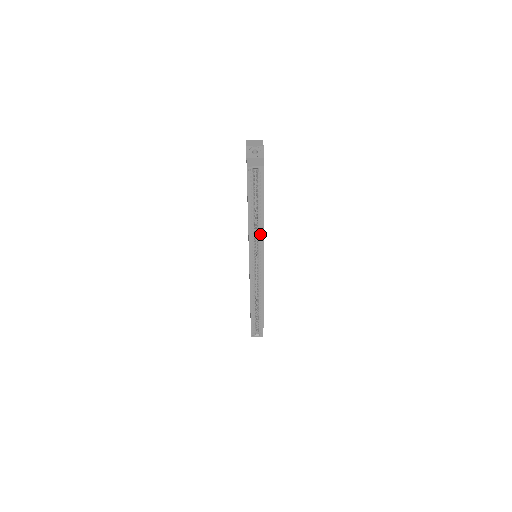
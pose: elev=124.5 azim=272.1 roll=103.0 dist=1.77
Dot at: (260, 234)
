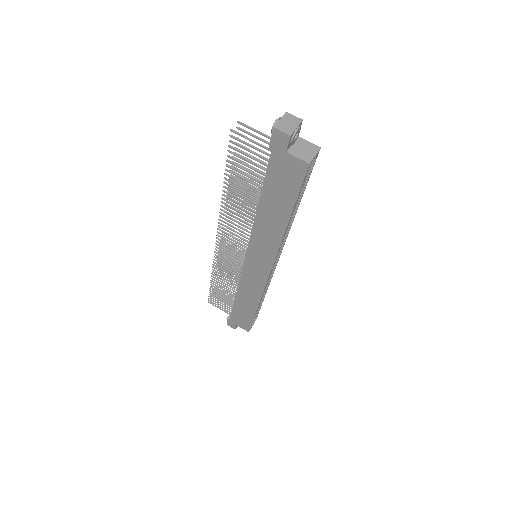
Dot at: occluded
